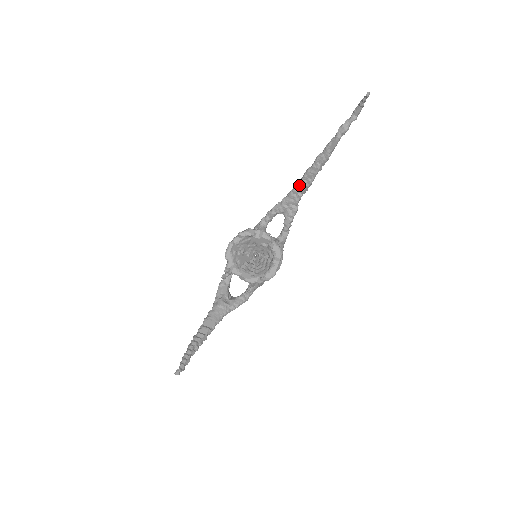
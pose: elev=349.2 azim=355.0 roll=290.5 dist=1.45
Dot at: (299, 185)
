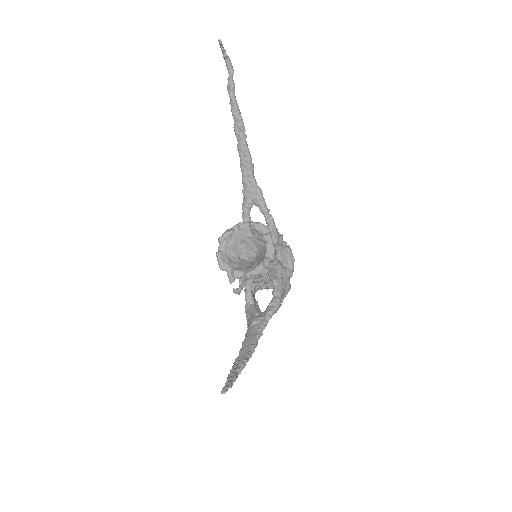
Dot at: (242, 166)
